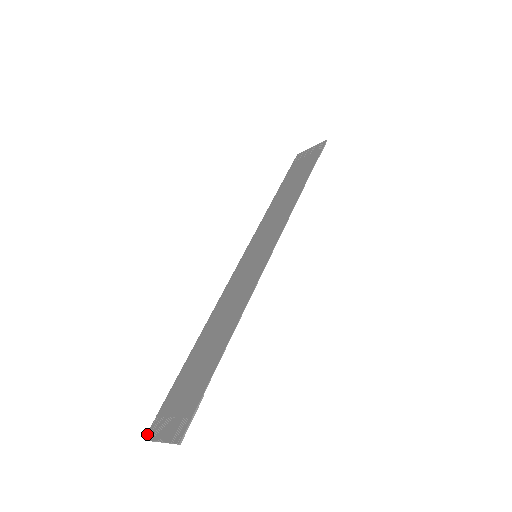
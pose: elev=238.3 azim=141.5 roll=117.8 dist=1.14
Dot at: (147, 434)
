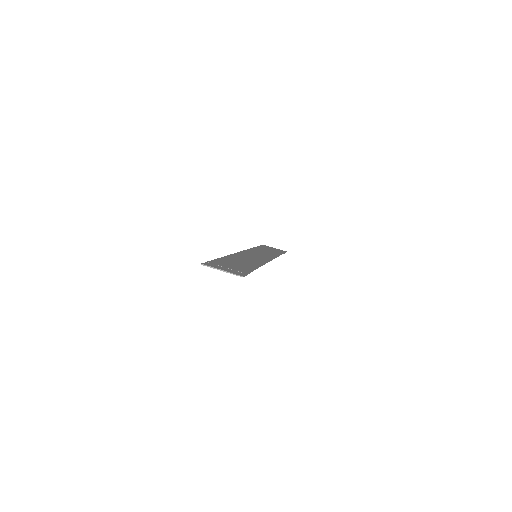
Dot at: (203, 263)
